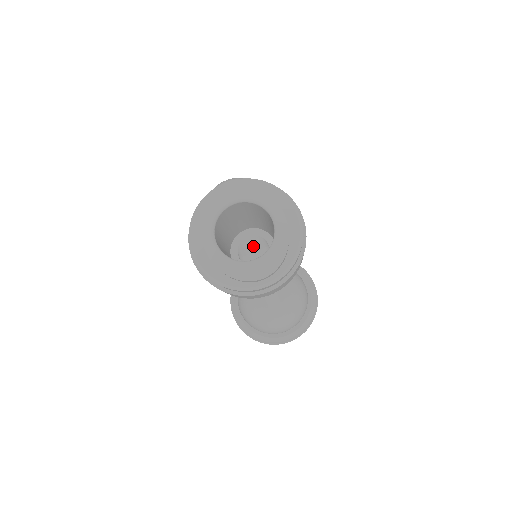
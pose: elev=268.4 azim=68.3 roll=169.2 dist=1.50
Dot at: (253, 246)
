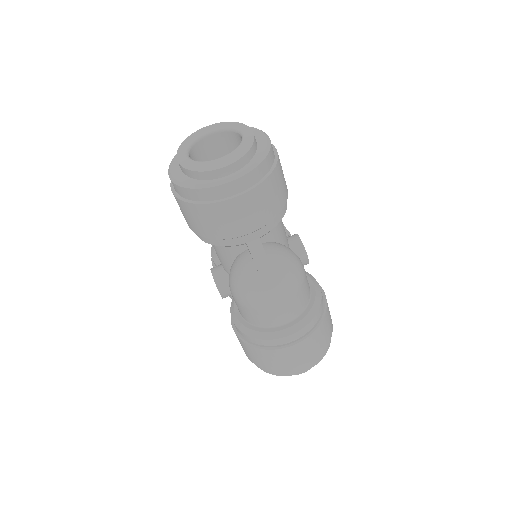
Dot at: occluded
